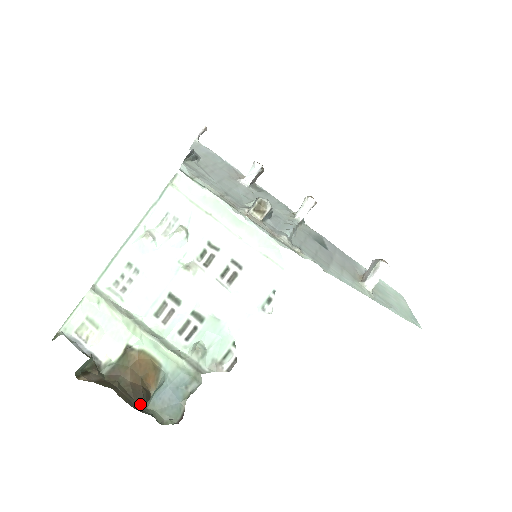
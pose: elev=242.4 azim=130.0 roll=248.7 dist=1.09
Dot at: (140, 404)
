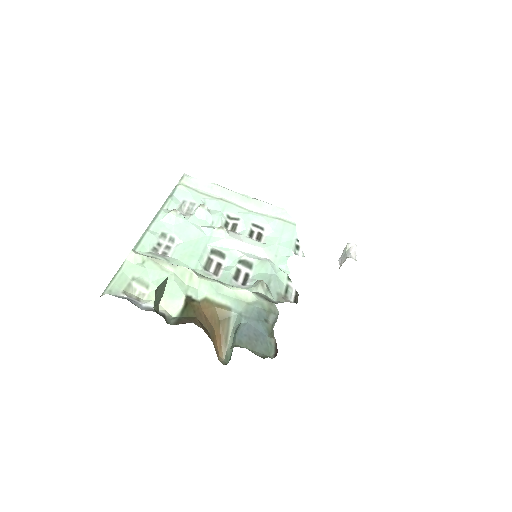
Dot at: occluded
